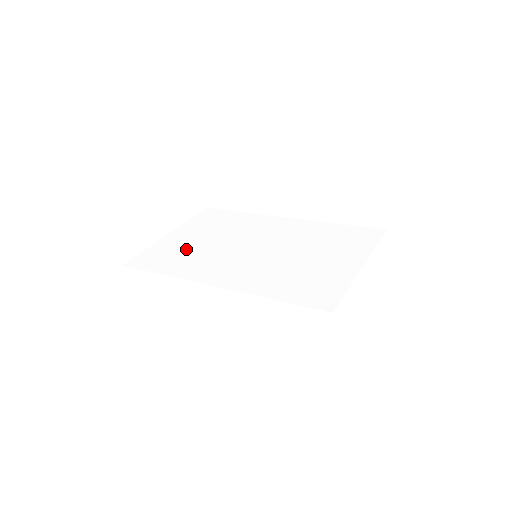
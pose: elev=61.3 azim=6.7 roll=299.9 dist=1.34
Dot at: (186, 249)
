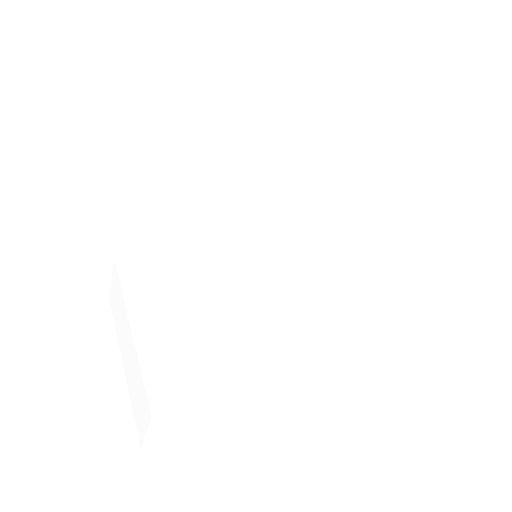
Dot at: (185, 324)
